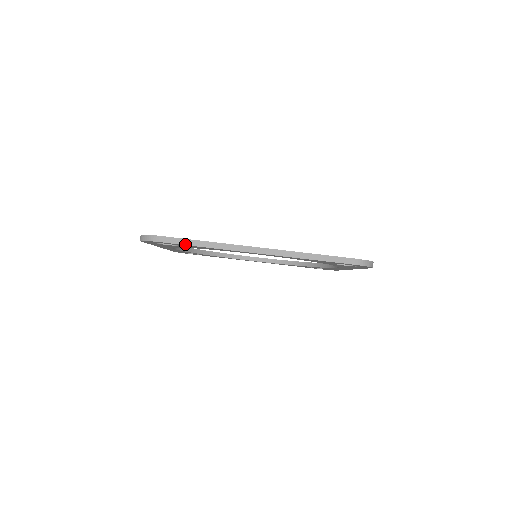
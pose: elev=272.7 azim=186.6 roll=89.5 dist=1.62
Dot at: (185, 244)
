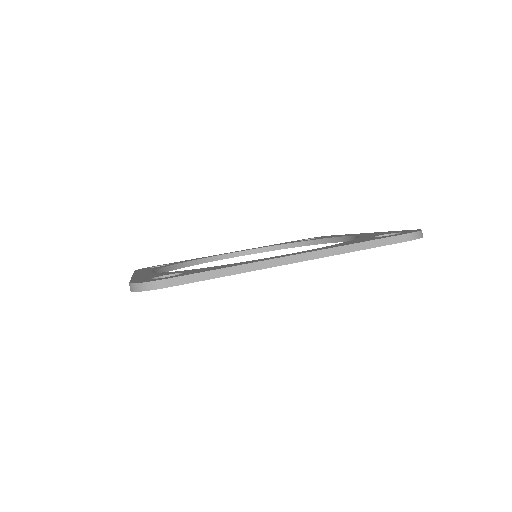
Dot at: (203, 279)
